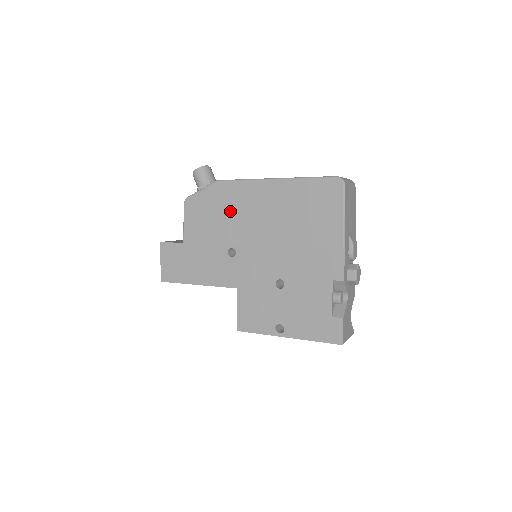
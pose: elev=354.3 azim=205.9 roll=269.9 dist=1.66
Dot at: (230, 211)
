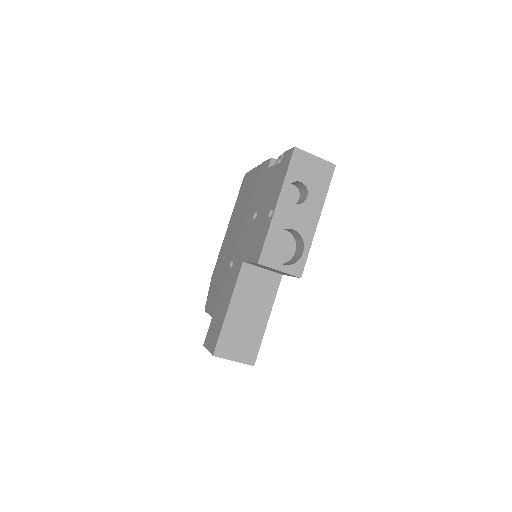
Dot at: (221, 265)
